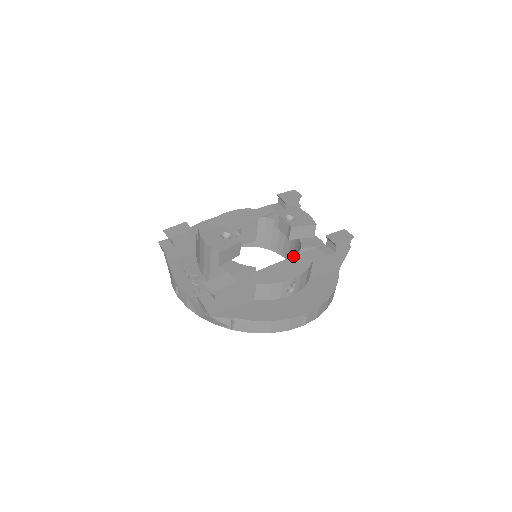
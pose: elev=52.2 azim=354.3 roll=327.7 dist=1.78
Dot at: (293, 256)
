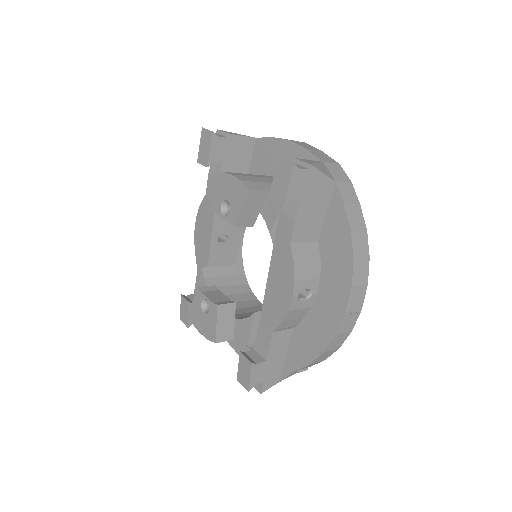
Dot at: occluded
